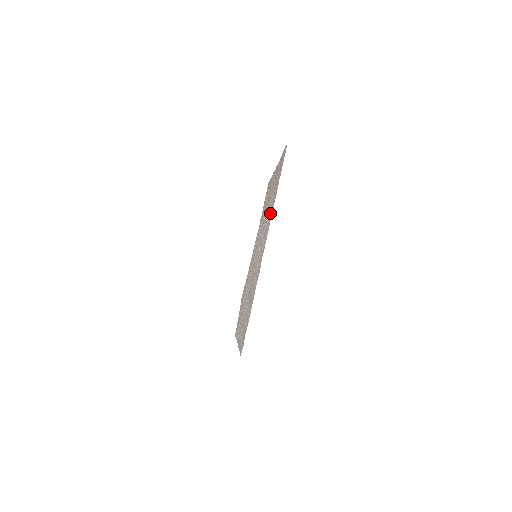
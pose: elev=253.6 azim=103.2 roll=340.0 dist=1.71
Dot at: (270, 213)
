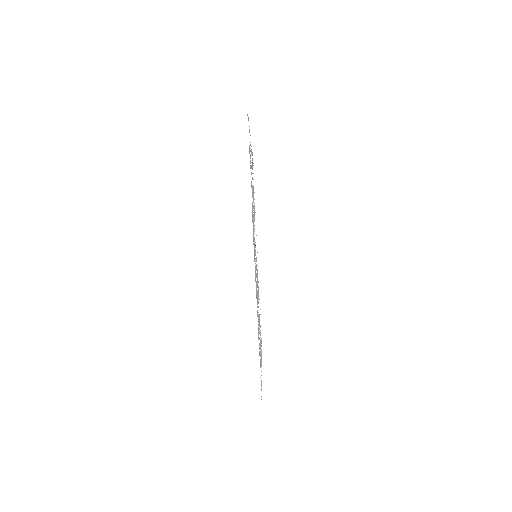
Dot at: occluded
